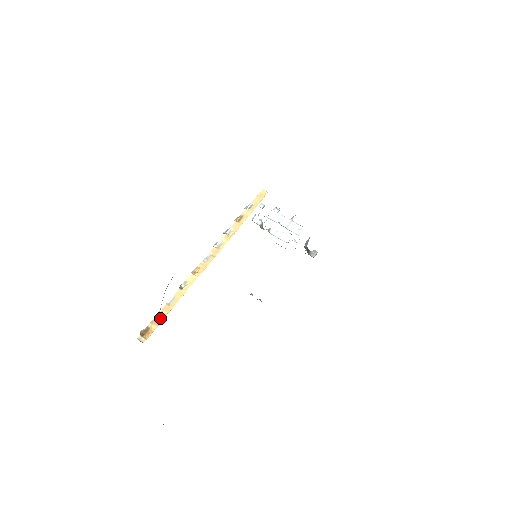
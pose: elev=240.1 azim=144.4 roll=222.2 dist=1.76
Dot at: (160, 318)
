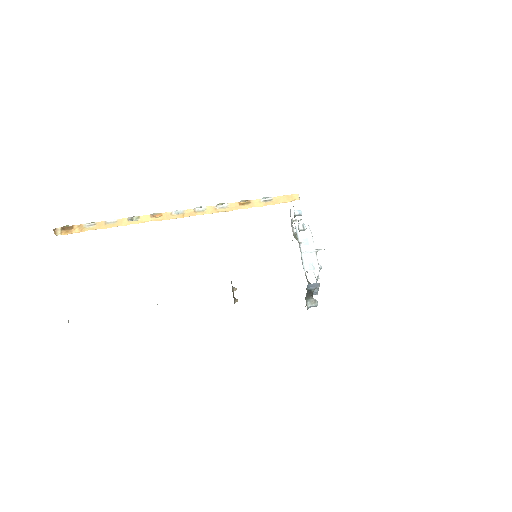
Dot at: (88, 228)
